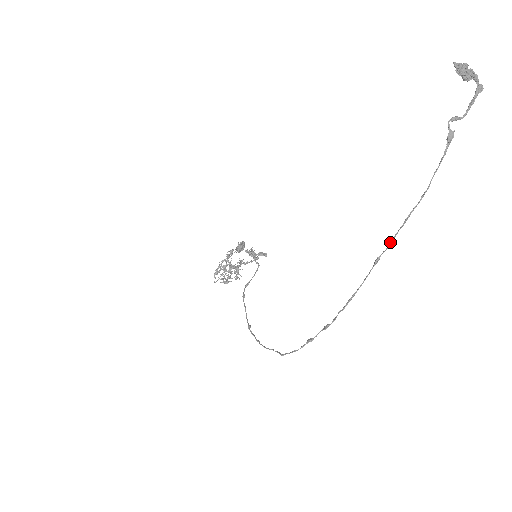
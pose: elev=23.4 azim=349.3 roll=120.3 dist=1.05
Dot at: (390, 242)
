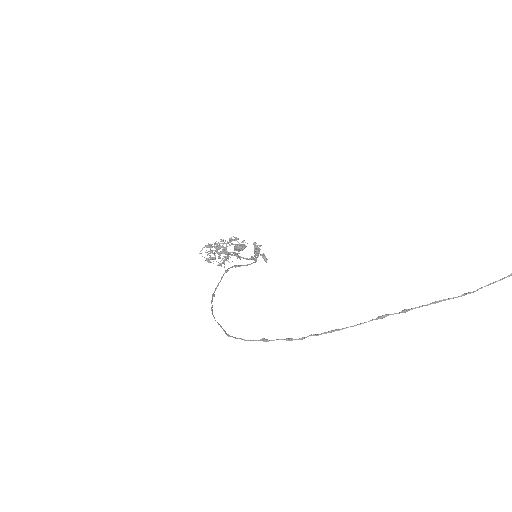
Dot at: (407, 310)
